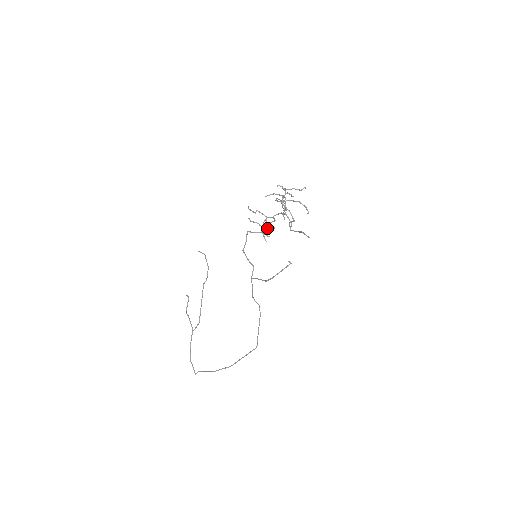
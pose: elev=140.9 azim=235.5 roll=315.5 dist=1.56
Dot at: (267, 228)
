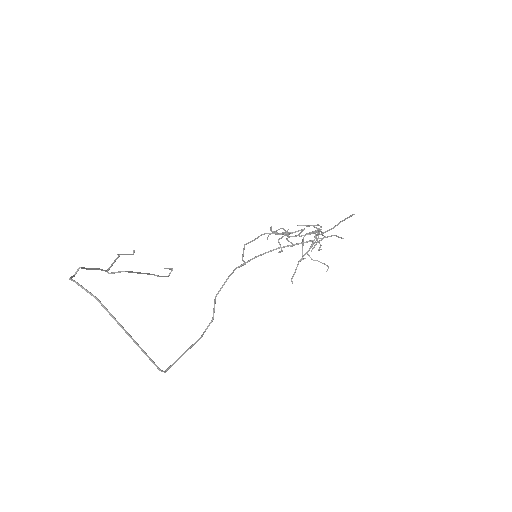
Dot at: (290, 233)
